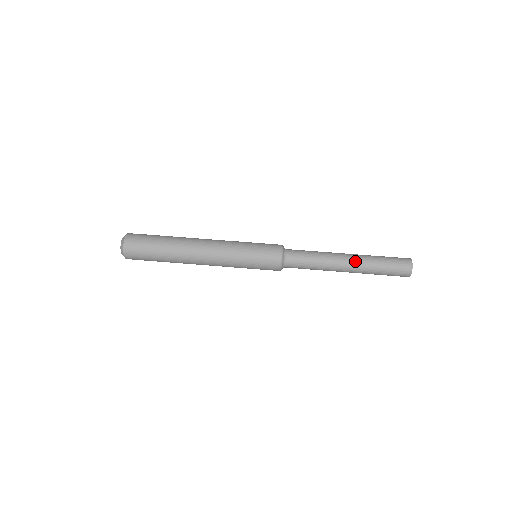
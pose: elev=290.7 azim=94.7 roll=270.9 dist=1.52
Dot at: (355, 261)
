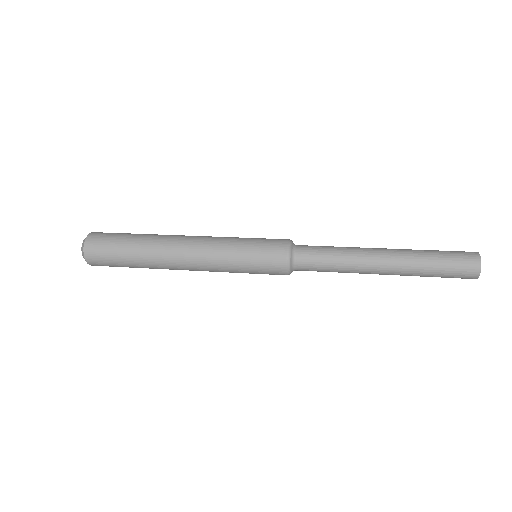
Dot at: (394, 256)
